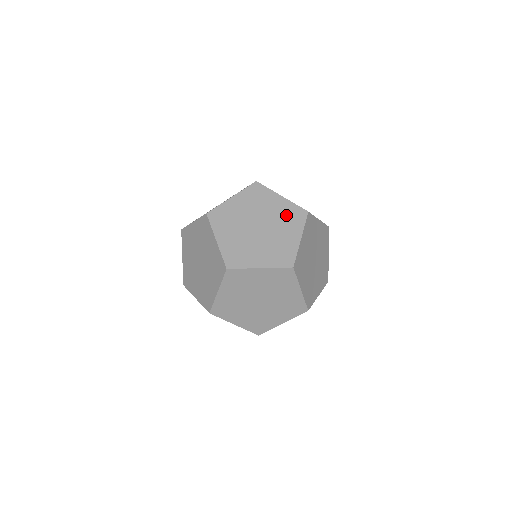
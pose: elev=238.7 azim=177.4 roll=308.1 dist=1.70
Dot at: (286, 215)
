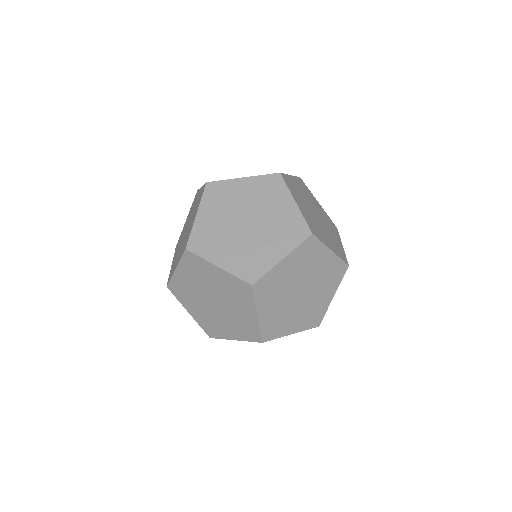
Dot at: (262, 192)
